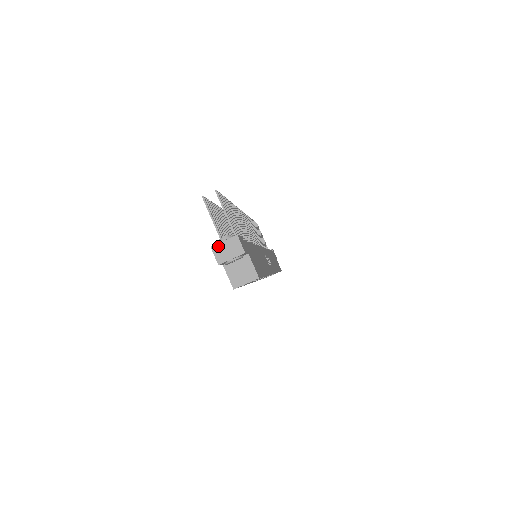
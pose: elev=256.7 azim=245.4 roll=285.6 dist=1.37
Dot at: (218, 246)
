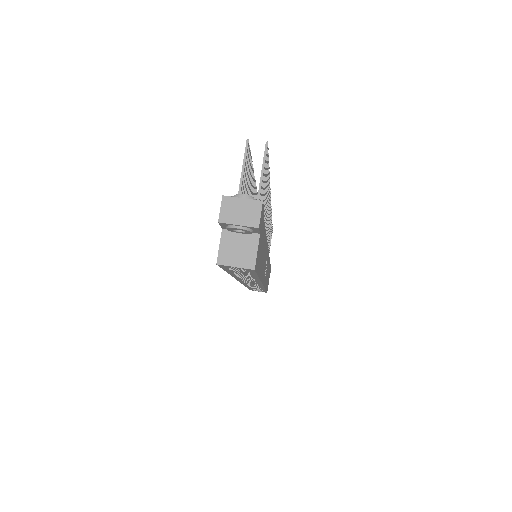
Dot at: (232, 200)
